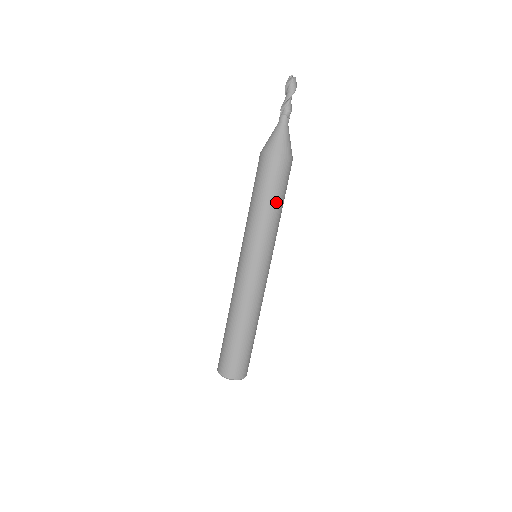
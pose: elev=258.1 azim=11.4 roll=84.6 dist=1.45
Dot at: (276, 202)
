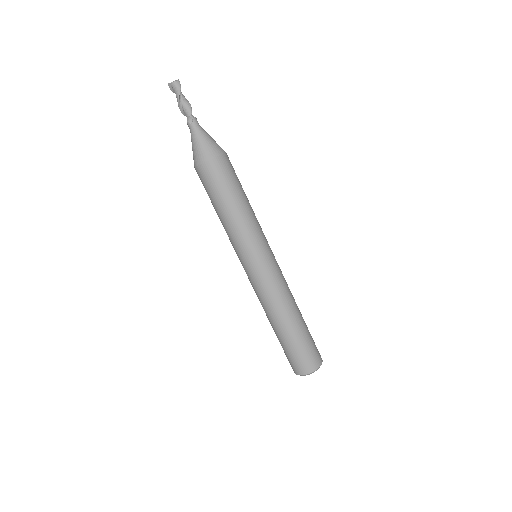
Dot at: (222, 207)
